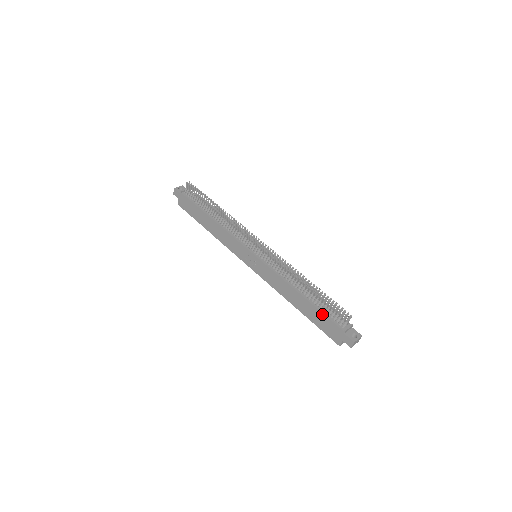
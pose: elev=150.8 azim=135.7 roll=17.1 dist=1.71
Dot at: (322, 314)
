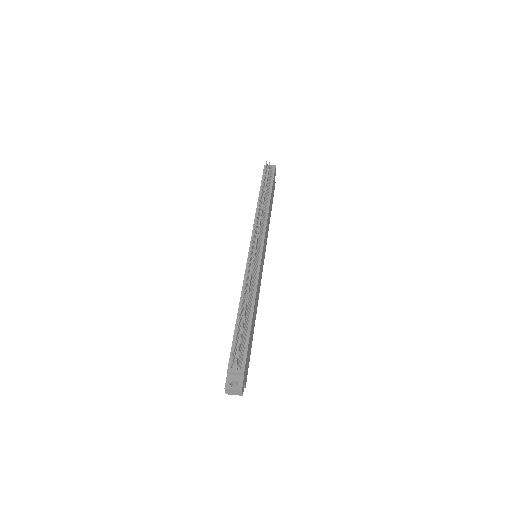
Dot at: (232, 342)
